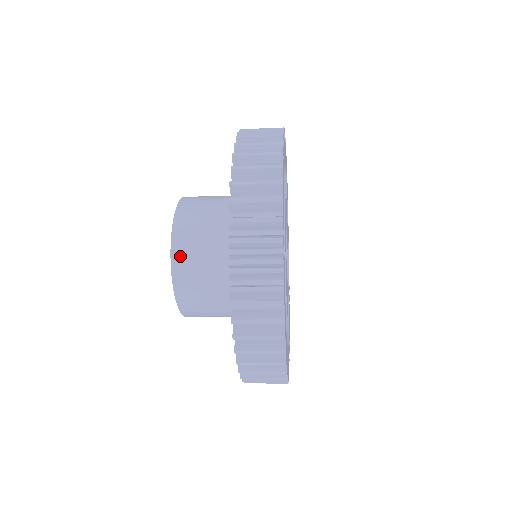
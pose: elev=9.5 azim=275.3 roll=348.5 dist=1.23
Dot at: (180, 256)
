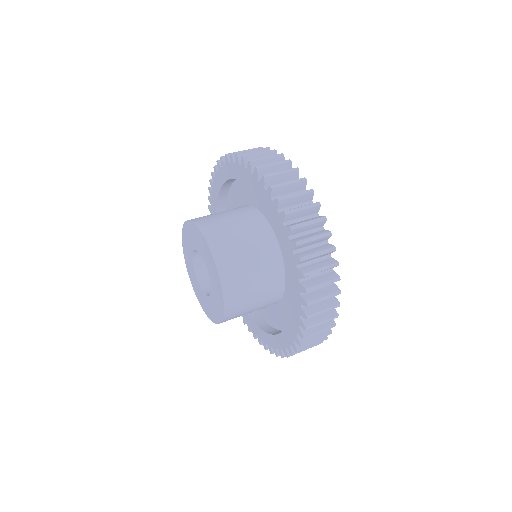
Dot at: occluded
